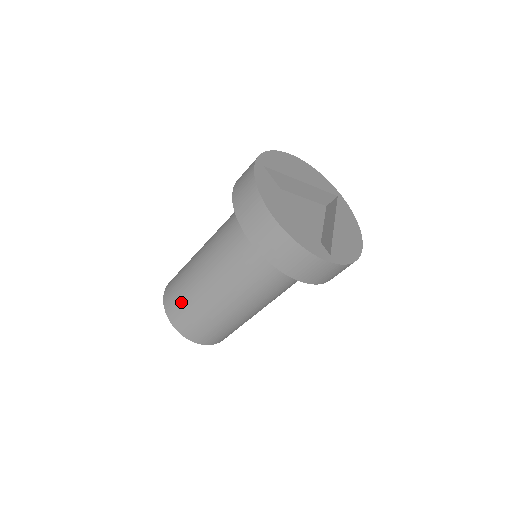
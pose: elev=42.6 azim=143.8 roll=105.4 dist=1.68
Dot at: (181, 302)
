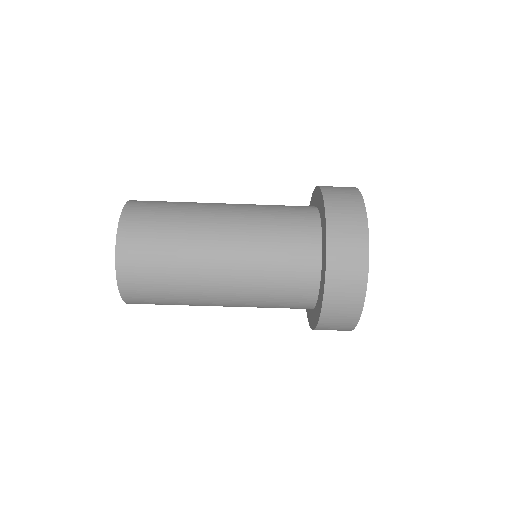
Dot at: (157, 229)
